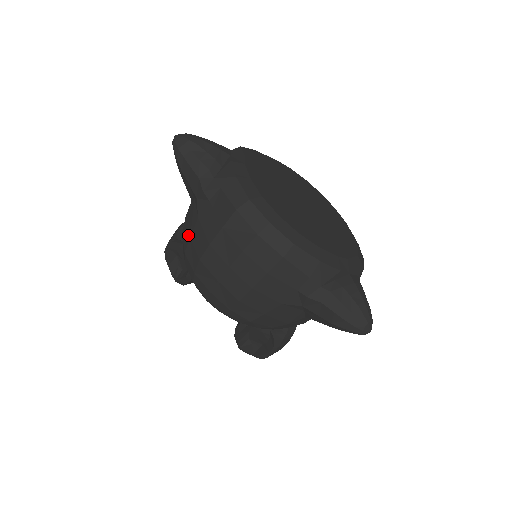
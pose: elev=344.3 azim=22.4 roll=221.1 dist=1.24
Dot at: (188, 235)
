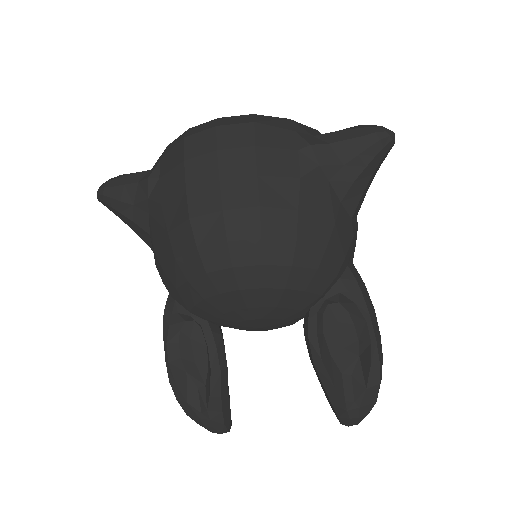
Dot at: (165, 240)
